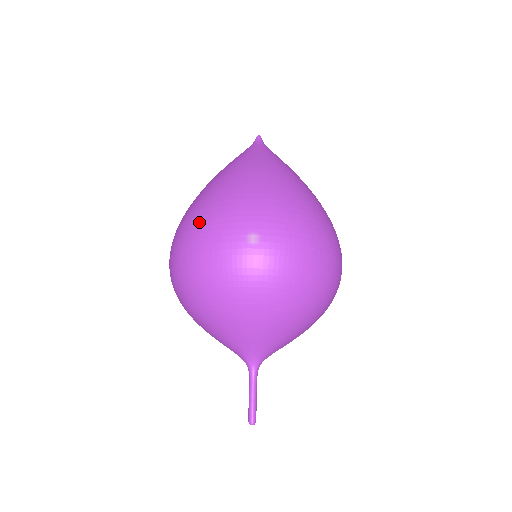
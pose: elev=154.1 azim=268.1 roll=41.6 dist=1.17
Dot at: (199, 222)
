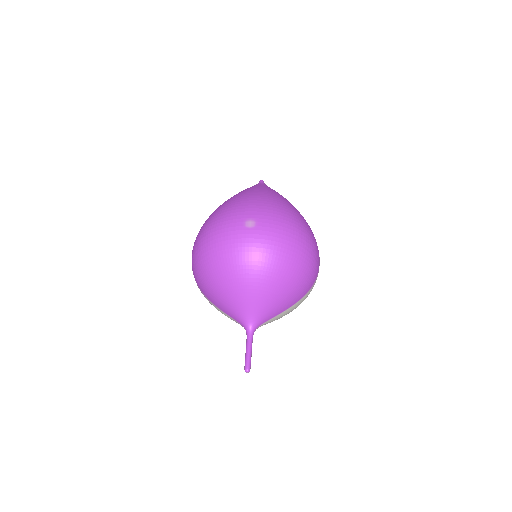
Dot at: (214, 219)
